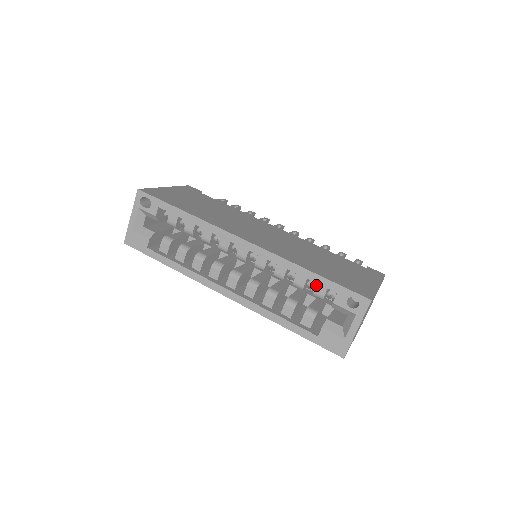
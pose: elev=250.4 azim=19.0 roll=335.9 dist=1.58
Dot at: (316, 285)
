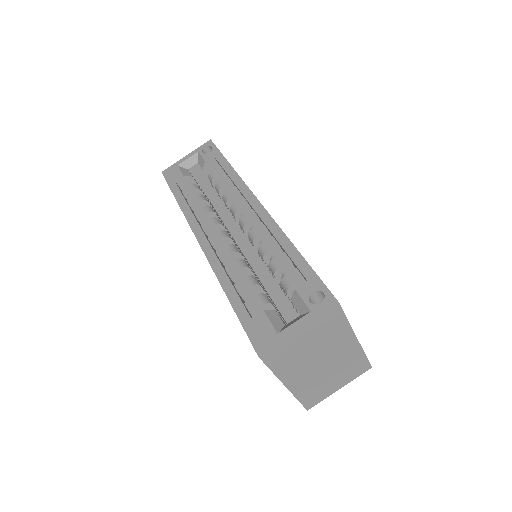
Dot at: (292, 271)
